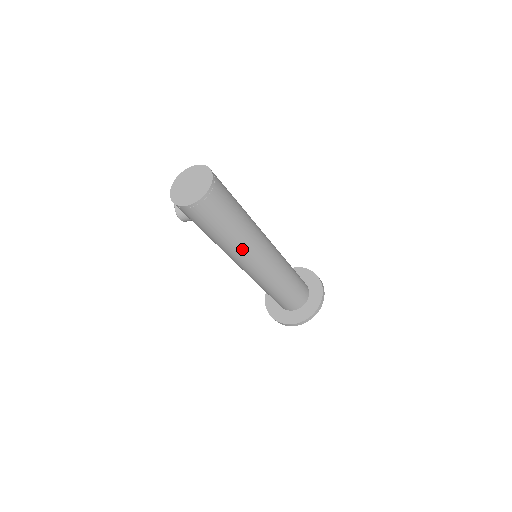
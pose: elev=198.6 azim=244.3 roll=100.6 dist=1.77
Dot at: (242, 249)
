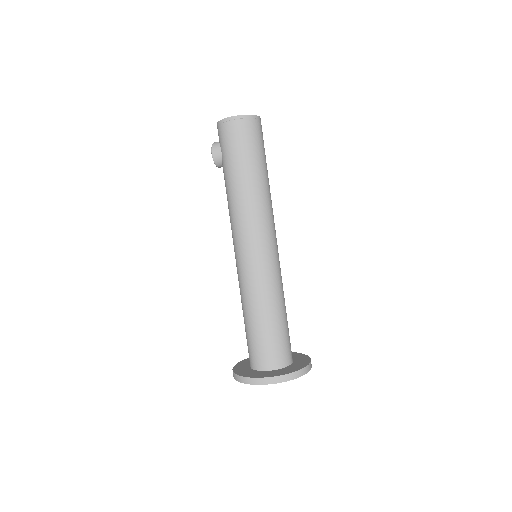
Dot at: (253, 205)
